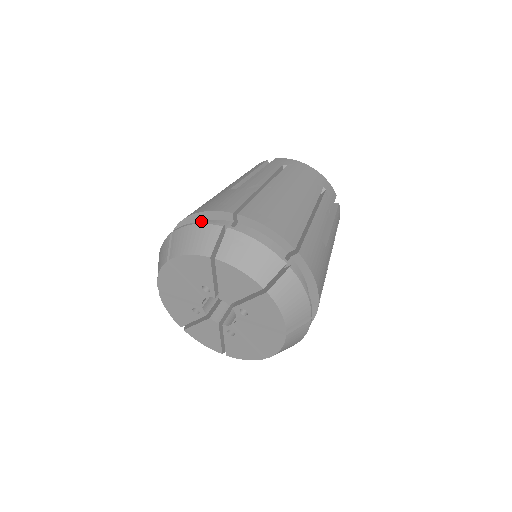
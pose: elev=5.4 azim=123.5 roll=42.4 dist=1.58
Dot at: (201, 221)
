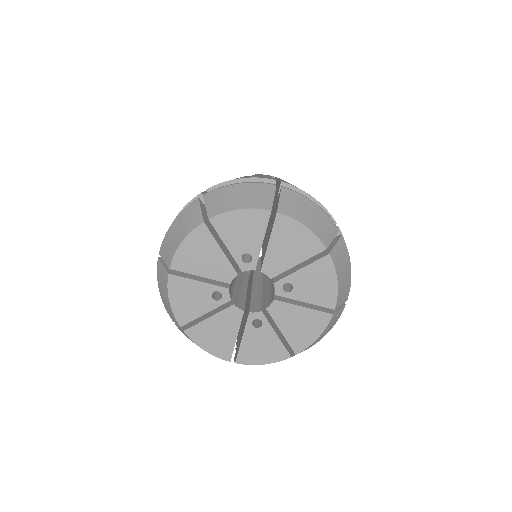
Dot at: occluded
